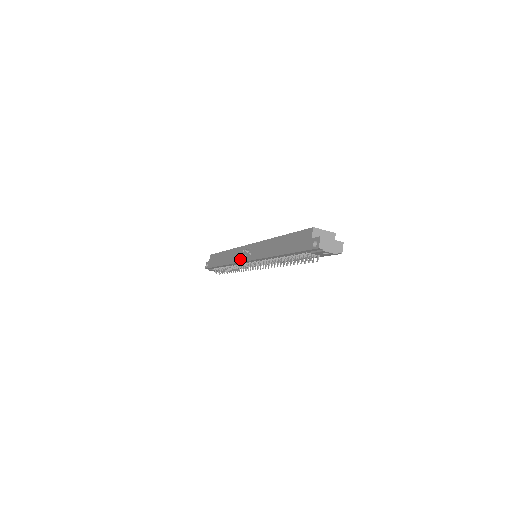
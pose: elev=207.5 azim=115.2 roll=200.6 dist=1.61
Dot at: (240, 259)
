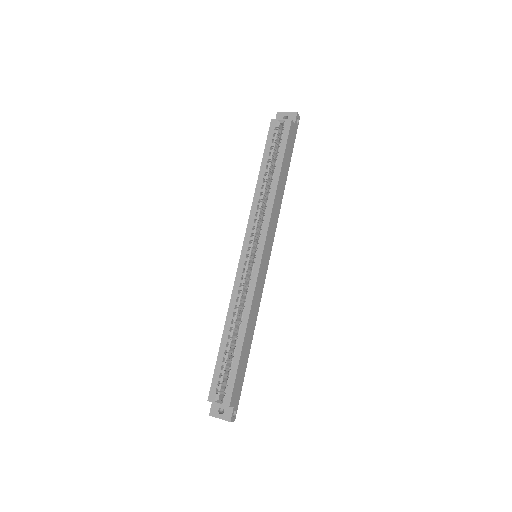
Dot at: occluded
